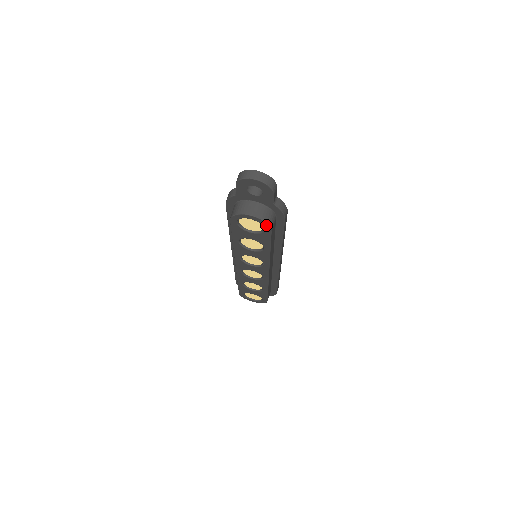
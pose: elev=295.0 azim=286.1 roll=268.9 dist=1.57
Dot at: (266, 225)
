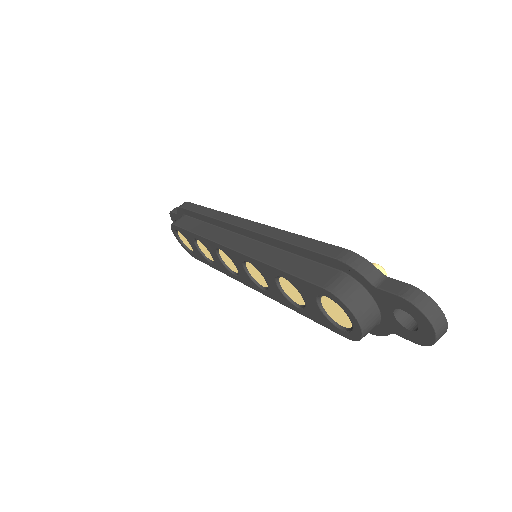
Dot at: (354, 337)
